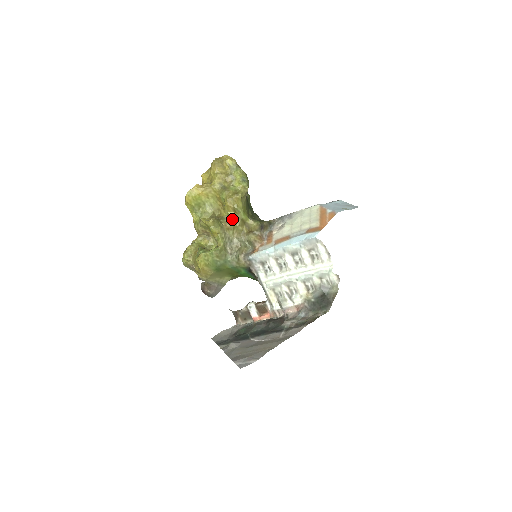
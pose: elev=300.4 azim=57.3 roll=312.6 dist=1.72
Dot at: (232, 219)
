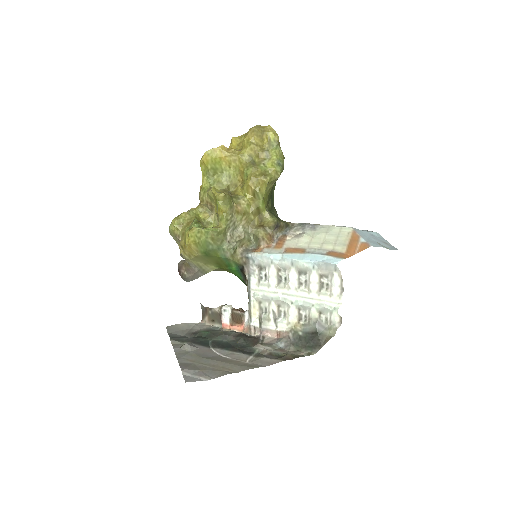
Dot at: (247, 202)
